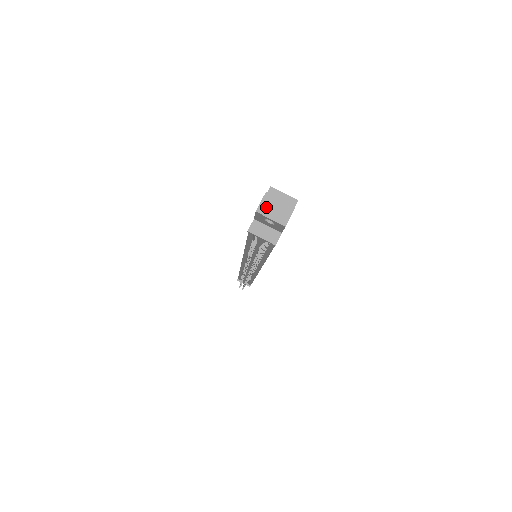
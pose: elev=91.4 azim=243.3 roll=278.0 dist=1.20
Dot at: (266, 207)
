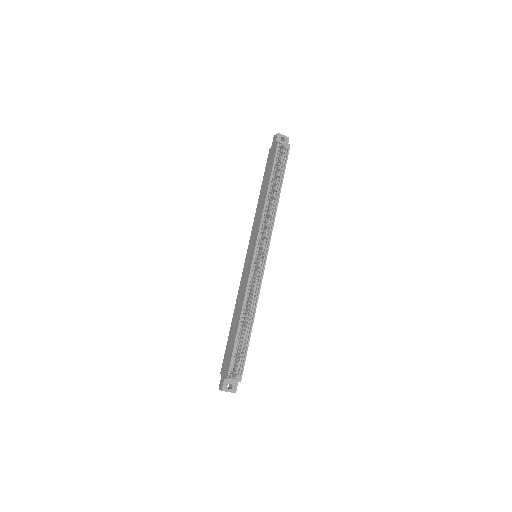
Dot at: occluded
